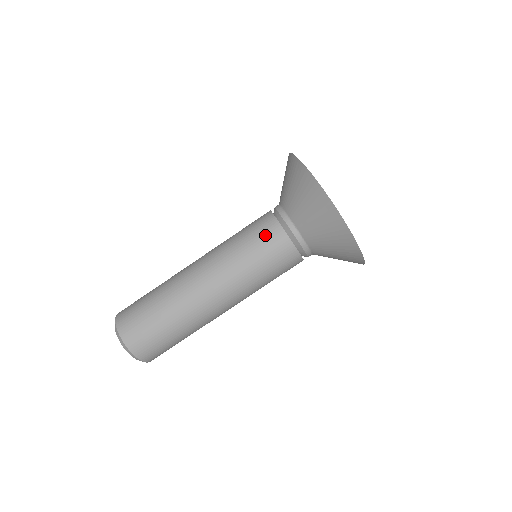
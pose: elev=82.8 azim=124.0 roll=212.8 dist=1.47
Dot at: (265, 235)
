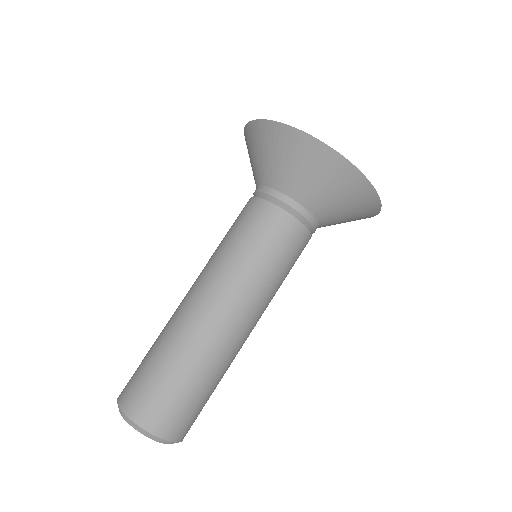
Dot at: (243, 215)
